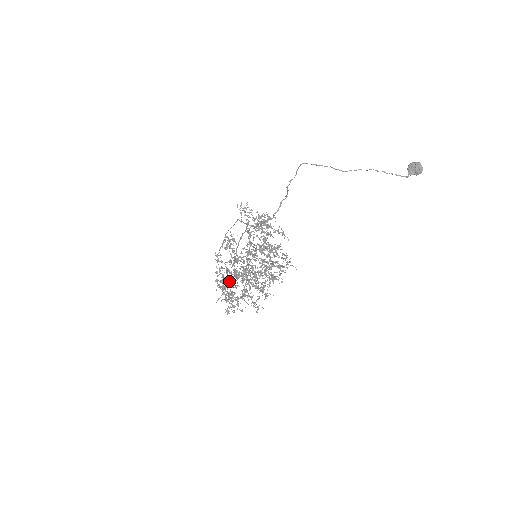
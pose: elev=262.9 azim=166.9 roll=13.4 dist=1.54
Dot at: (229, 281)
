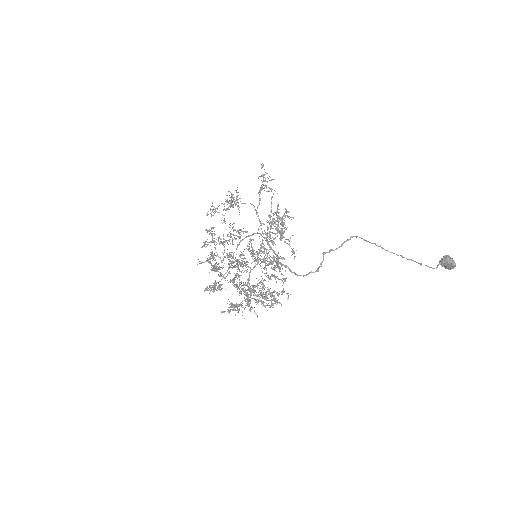
Dot at: occluded
